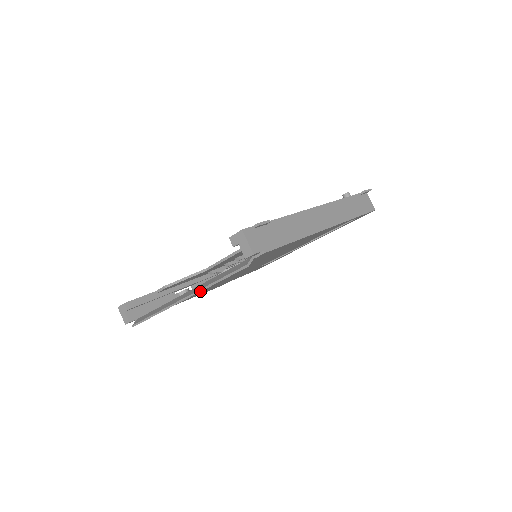
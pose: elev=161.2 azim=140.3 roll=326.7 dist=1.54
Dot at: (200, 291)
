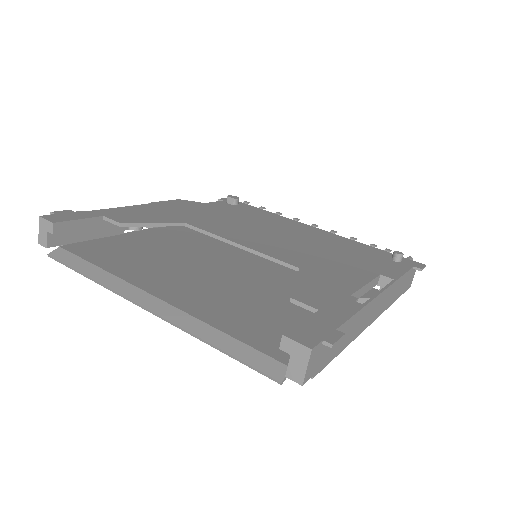
Dot at: (184, 330)
